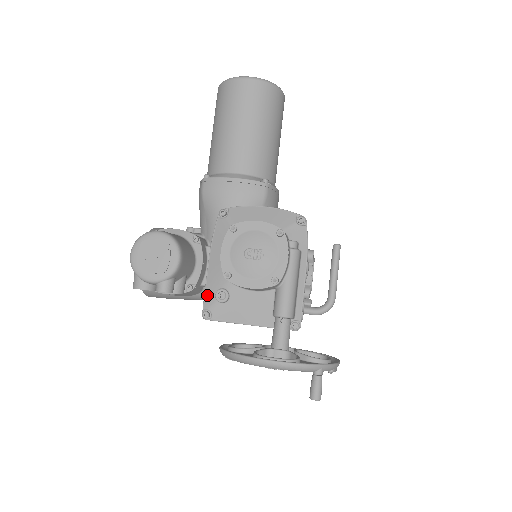
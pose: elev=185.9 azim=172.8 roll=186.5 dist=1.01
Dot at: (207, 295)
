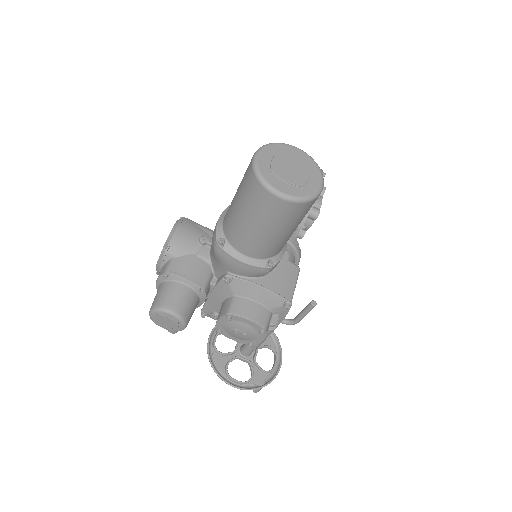
Dot at: (206, 308)
